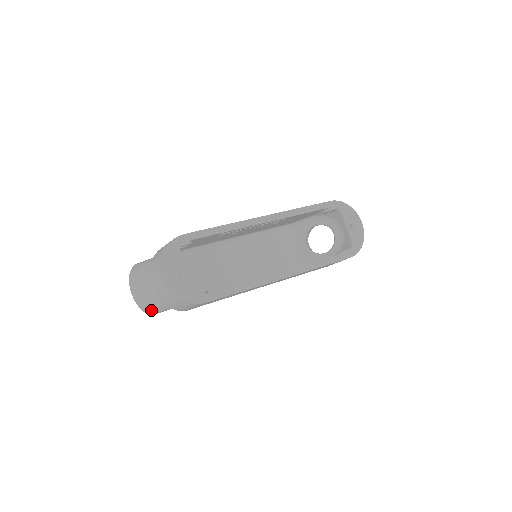
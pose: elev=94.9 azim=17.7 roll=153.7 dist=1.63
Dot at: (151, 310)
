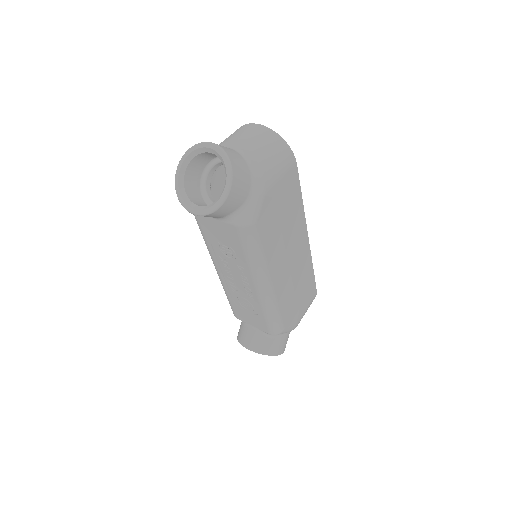
Dot at: (237, 167)
